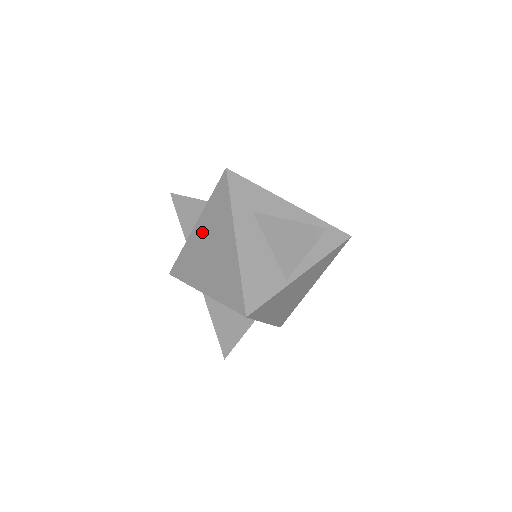
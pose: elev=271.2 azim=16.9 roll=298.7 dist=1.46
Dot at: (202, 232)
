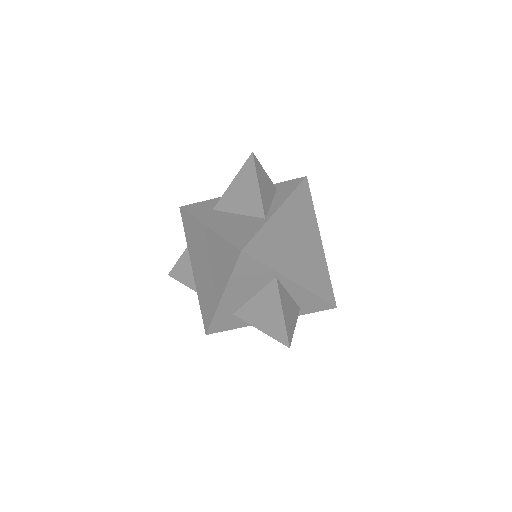
Dot at: (196, 265)
